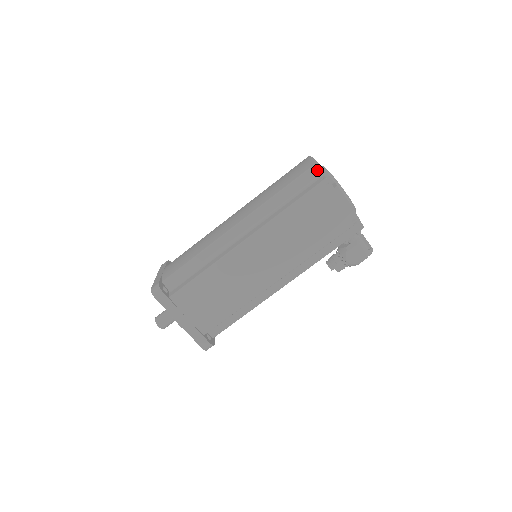
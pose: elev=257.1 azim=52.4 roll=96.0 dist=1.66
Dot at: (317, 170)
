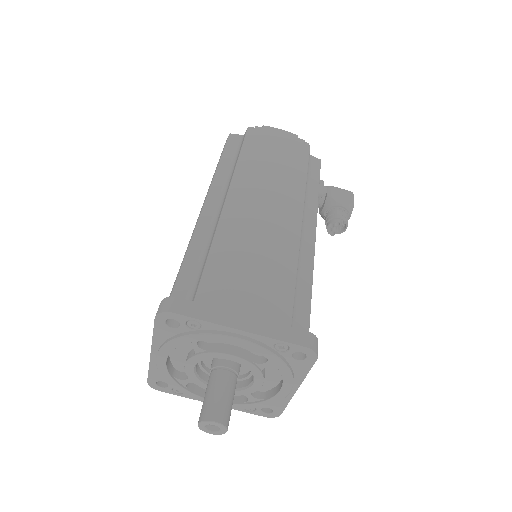
Dot at: (235, 138)
